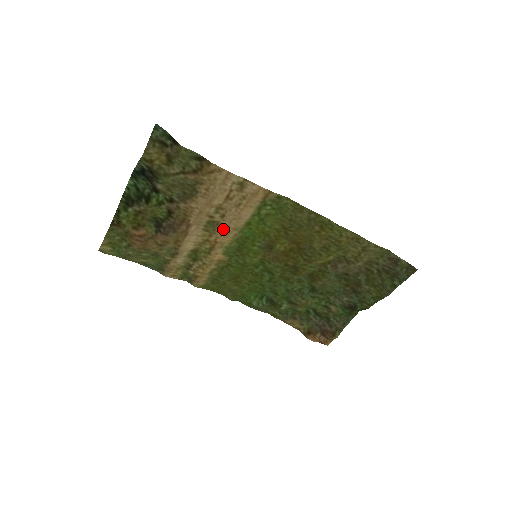
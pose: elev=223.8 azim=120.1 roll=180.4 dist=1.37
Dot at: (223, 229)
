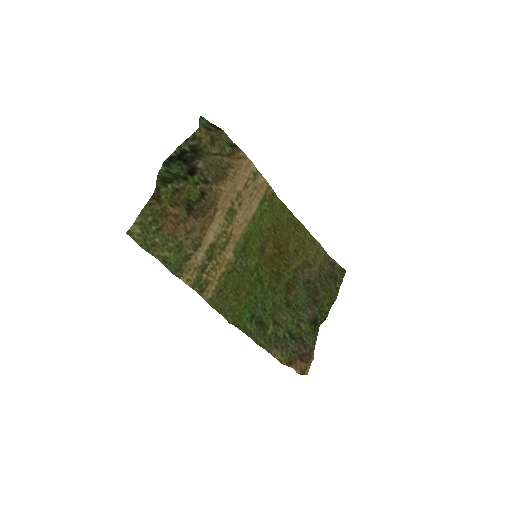
Dot at: (238, 219)
